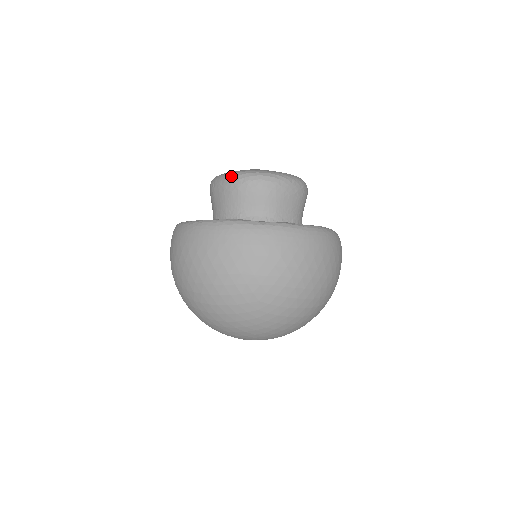
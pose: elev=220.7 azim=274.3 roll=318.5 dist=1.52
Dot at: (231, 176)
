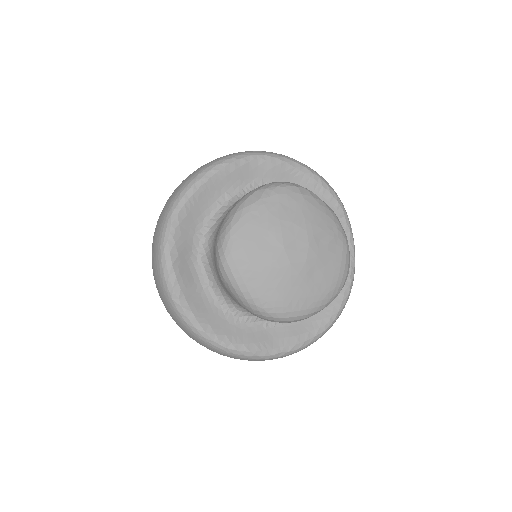
Dot at: (256, 311)
